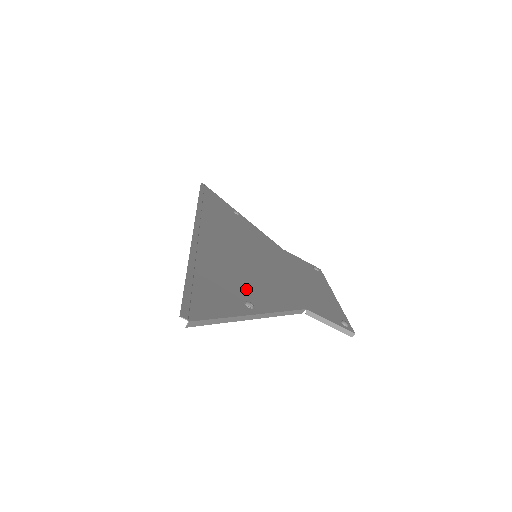
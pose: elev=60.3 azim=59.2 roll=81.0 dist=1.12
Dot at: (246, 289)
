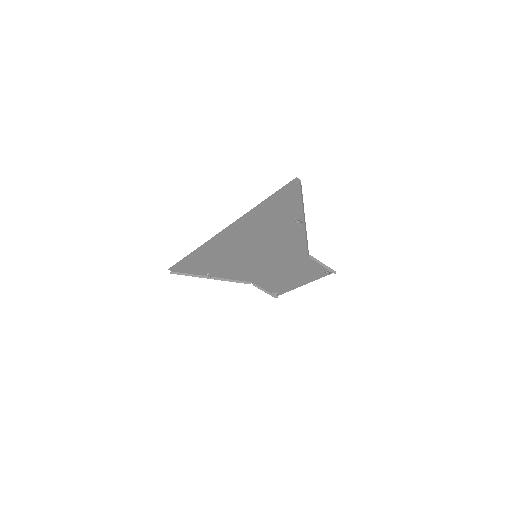
Dot at: (285, 227)
